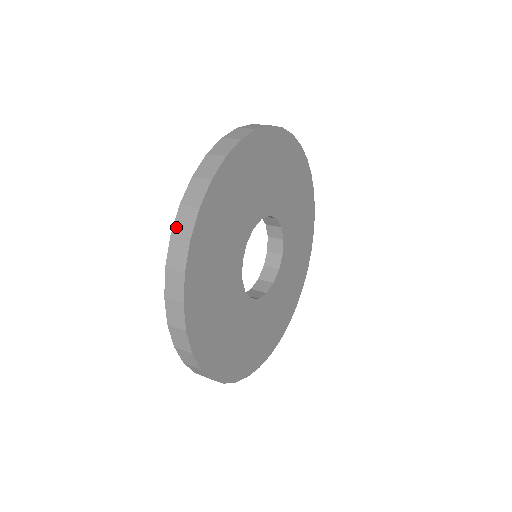
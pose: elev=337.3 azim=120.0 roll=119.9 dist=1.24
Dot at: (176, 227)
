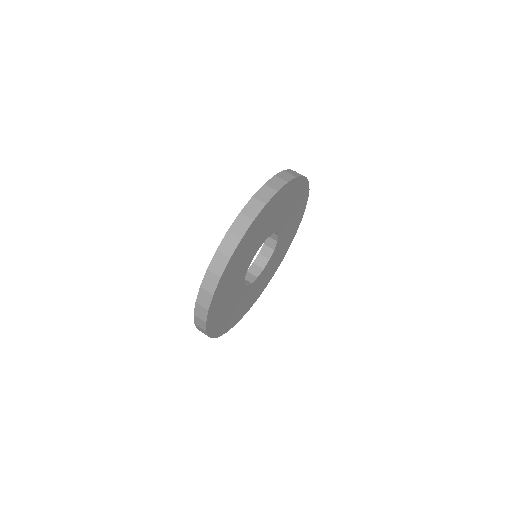
Dot at: occluded
